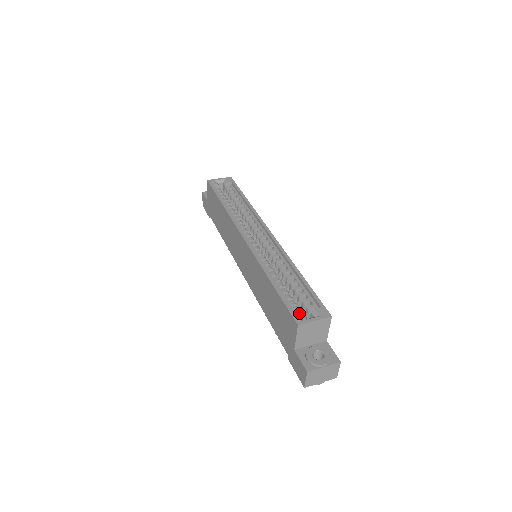
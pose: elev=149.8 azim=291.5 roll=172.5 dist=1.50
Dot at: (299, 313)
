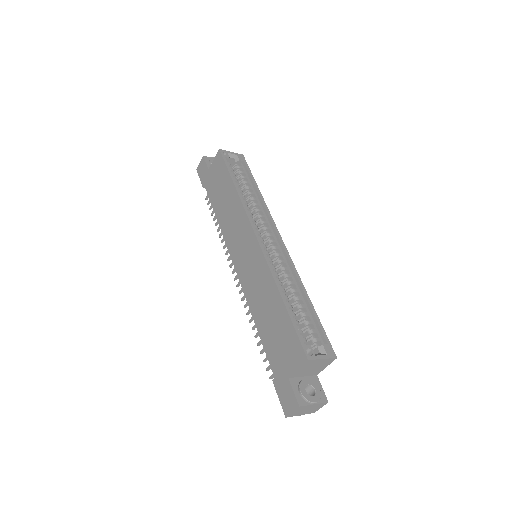
Dot at: (309, 346)
